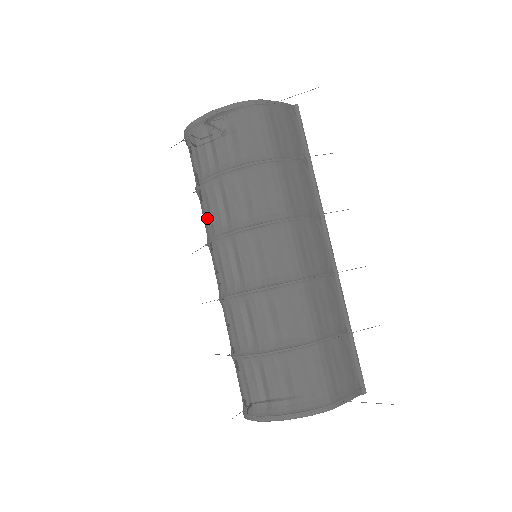
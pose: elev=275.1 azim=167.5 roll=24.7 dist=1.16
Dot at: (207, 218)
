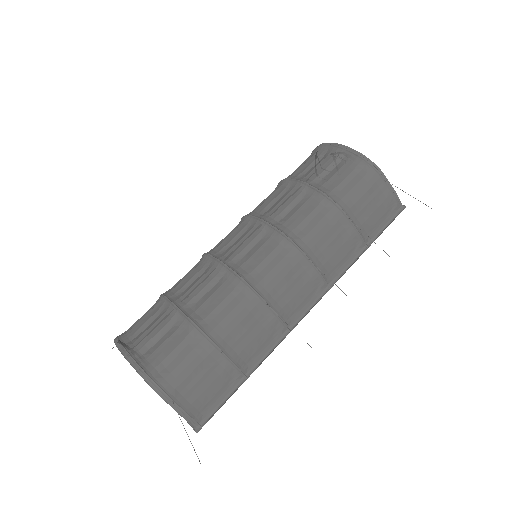
Dot at: (261, 203)
